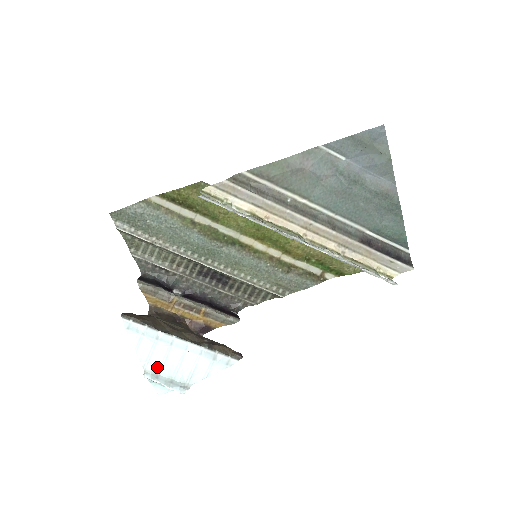
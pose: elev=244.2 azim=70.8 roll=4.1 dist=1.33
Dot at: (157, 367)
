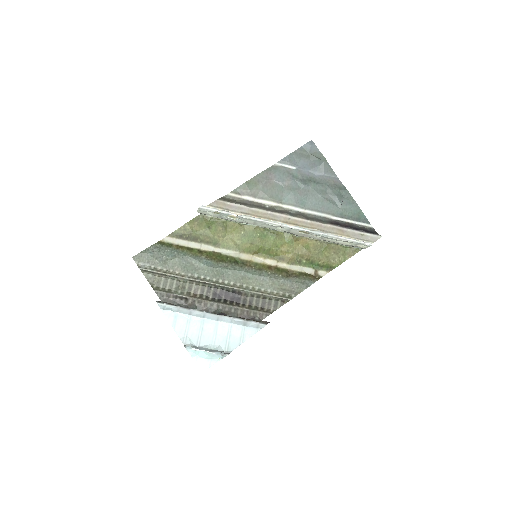
Dot at: (195, 340)
